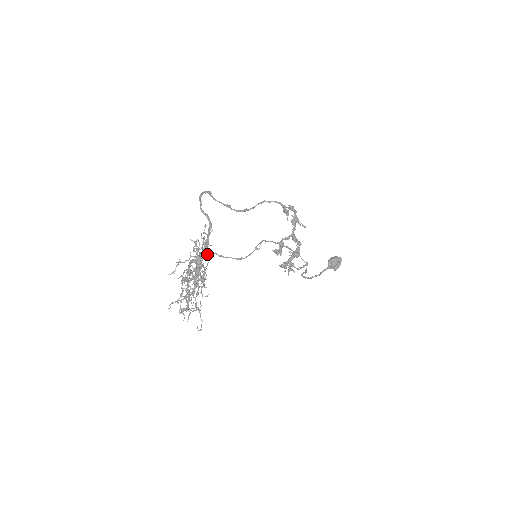
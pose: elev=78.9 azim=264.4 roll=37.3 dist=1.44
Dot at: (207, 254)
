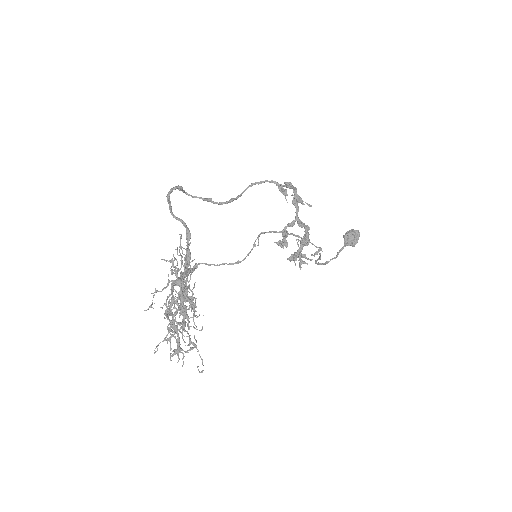
Dot at: (190, 275)
